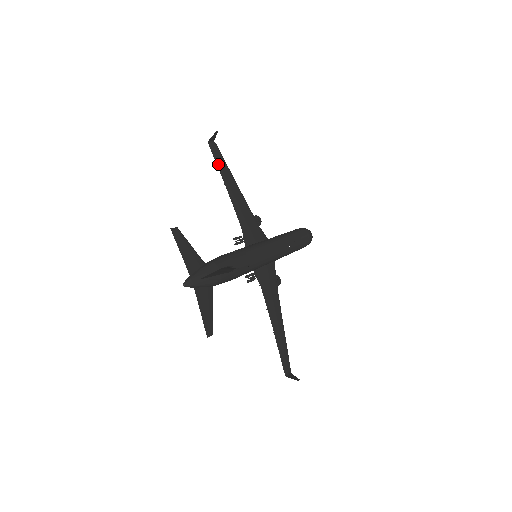
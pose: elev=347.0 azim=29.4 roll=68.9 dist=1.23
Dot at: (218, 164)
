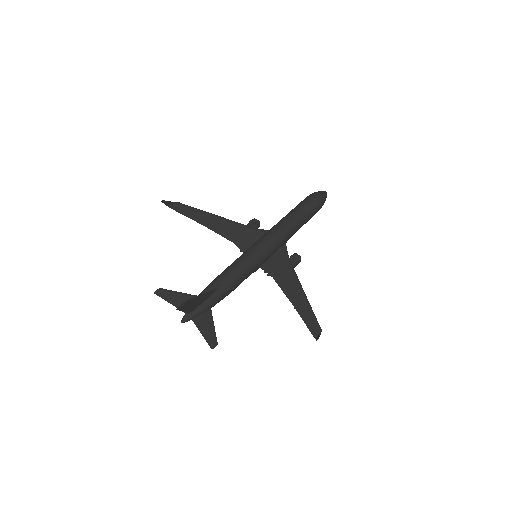
Dot at: (186, 214)
